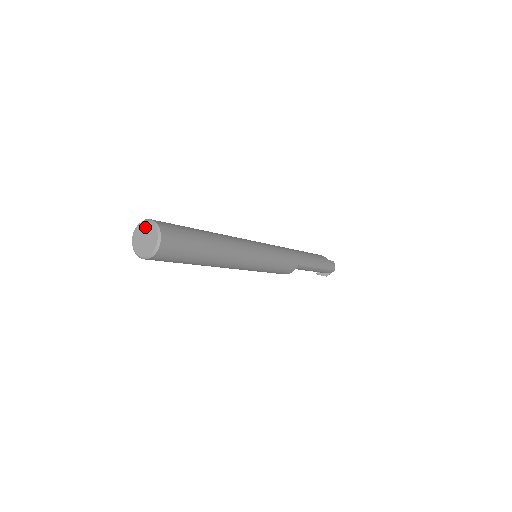
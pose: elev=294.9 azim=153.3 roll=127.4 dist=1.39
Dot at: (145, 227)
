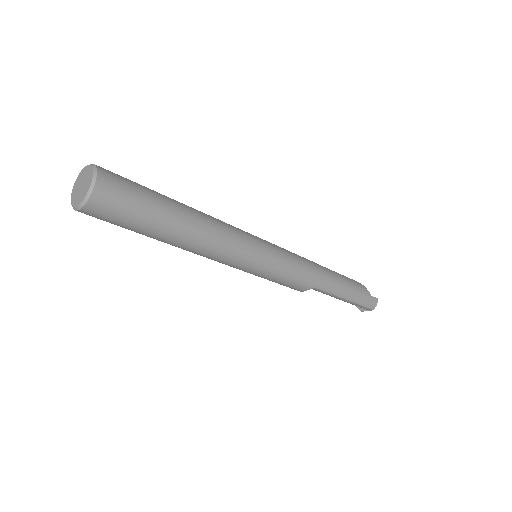
Dot at: (87, 172)
